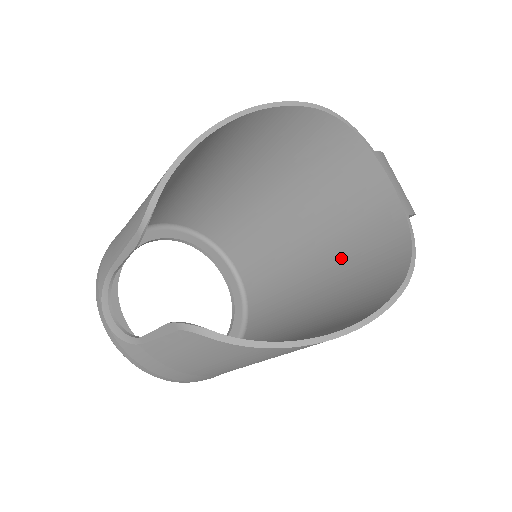
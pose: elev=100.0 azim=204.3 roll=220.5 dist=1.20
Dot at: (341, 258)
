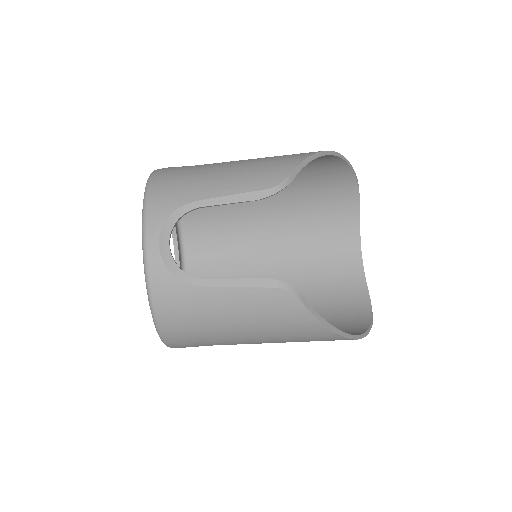
Dot at: (307, 287)
